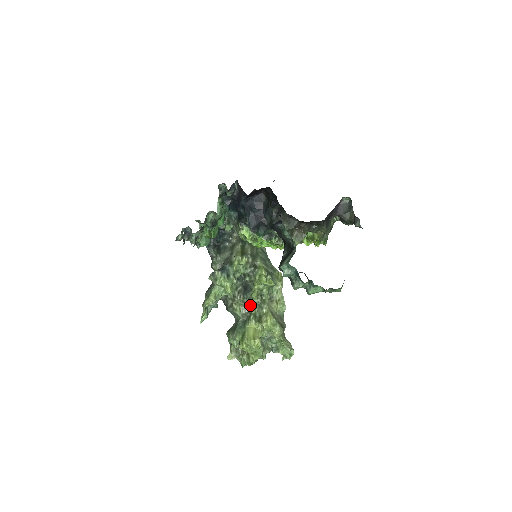
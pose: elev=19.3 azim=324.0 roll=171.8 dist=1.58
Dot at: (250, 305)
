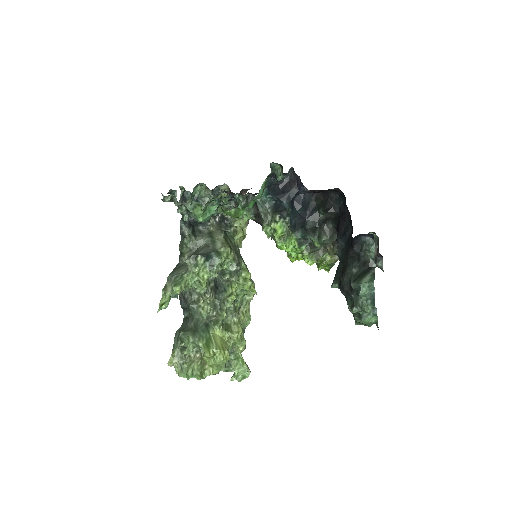
Dot at: (222, 308)
